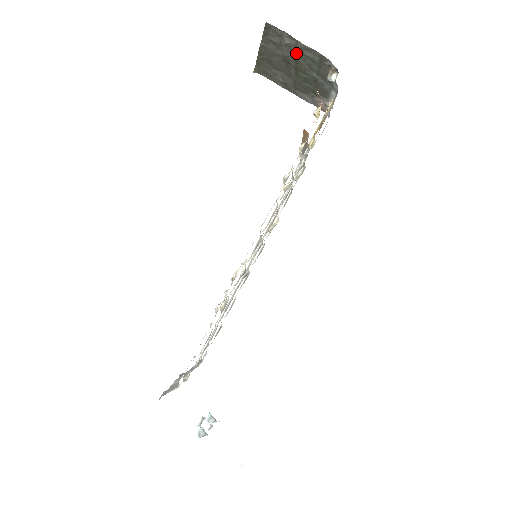
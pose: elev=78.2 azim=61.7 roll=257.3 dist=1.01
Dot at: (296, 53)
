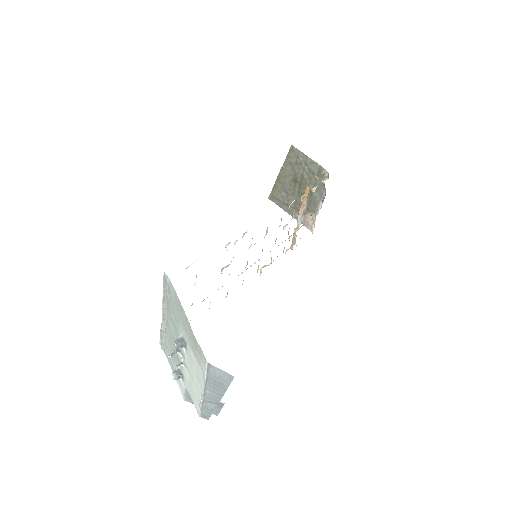
Dot at: (304, 169)
